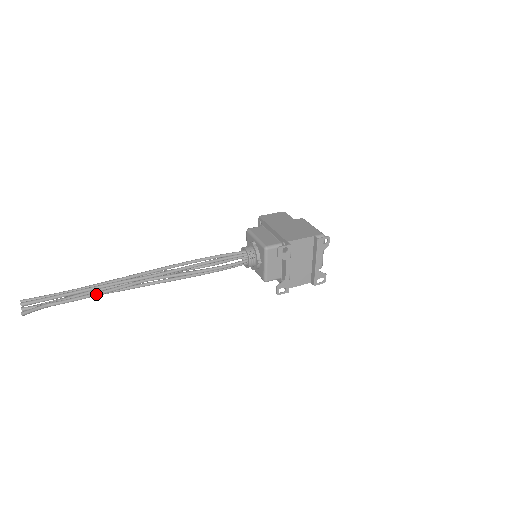
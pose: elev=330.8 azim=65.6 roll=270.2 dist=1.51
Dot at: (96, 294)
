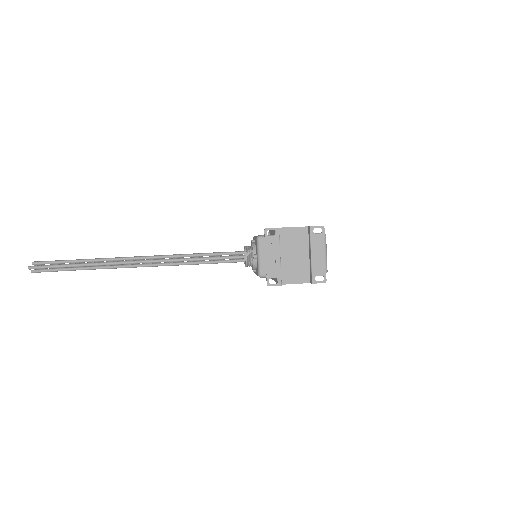
Dot at: (95, 264)
